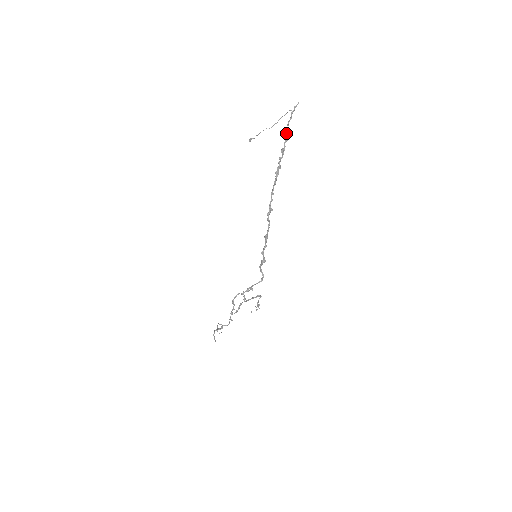
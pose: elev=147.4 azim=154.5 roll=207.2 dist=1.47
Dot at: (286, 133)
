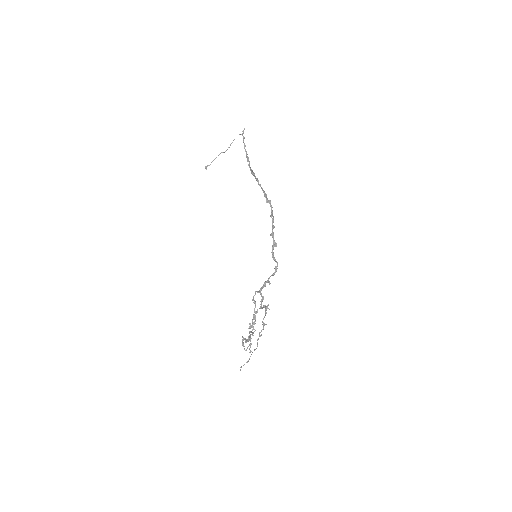
Dot at: (244, 148)
